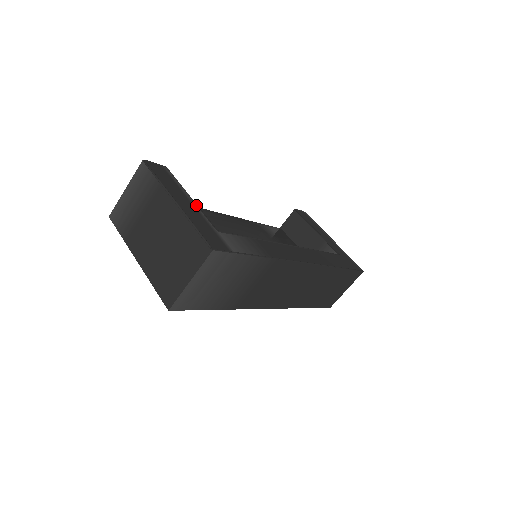
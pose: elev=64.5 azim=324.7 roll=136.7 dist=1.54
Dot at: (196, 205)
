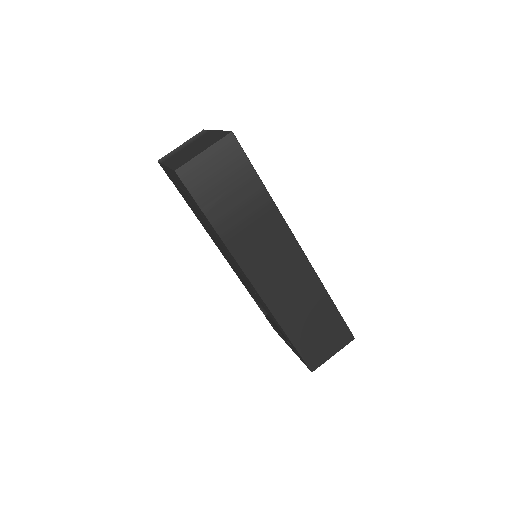
Dot at: occluded
